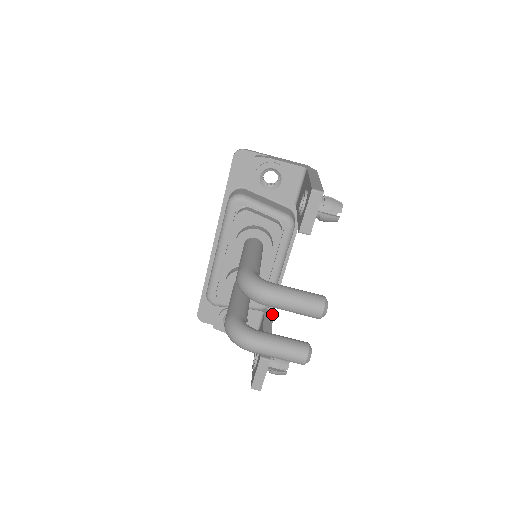
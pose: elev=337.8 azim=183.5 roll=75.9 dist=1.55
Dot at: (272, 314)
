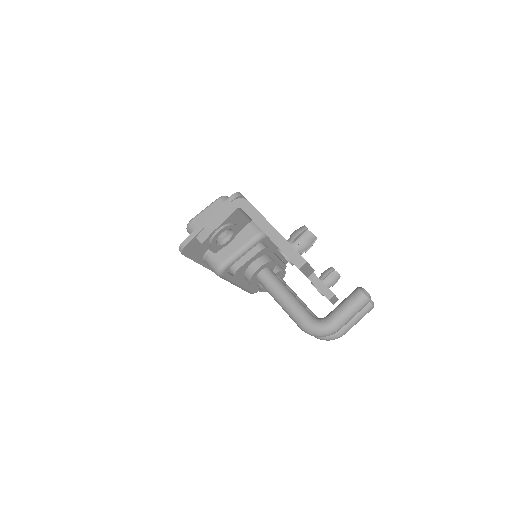
Dot at: occluded
